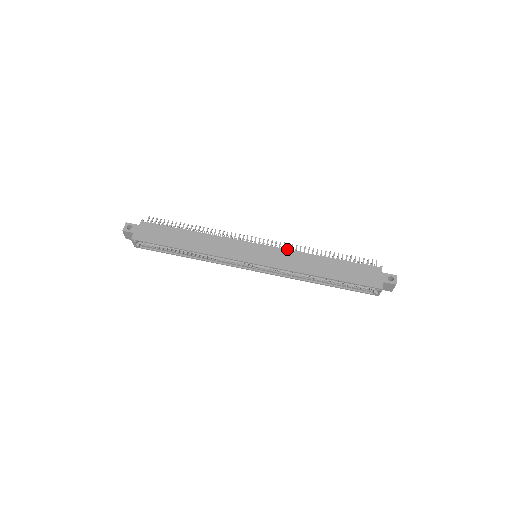
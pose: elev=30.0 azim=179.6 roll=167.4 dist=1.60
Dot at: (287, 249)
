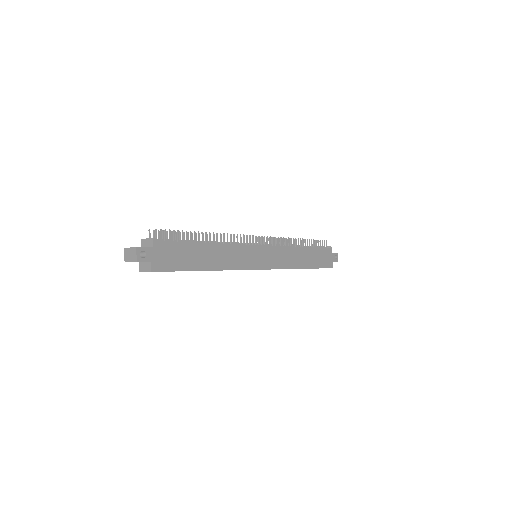
Dot at: (281, 246)
